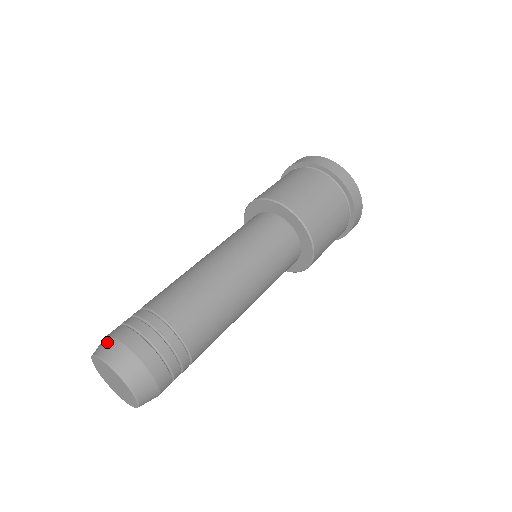
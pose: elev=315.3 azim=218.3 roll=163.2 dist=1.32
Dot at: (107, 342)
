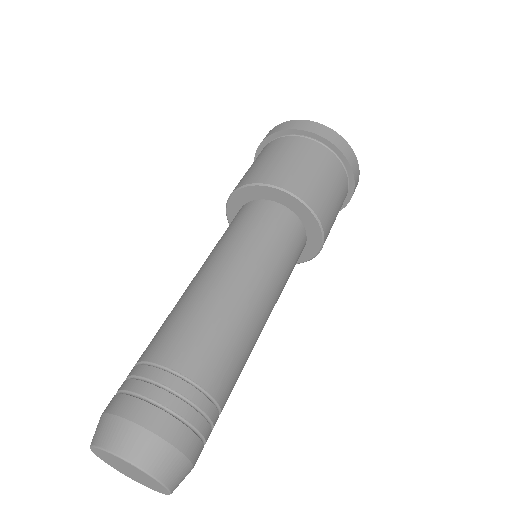
Dot at: (146, 442)
